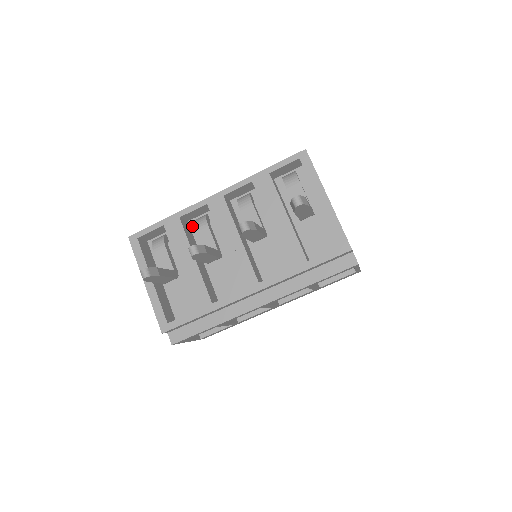
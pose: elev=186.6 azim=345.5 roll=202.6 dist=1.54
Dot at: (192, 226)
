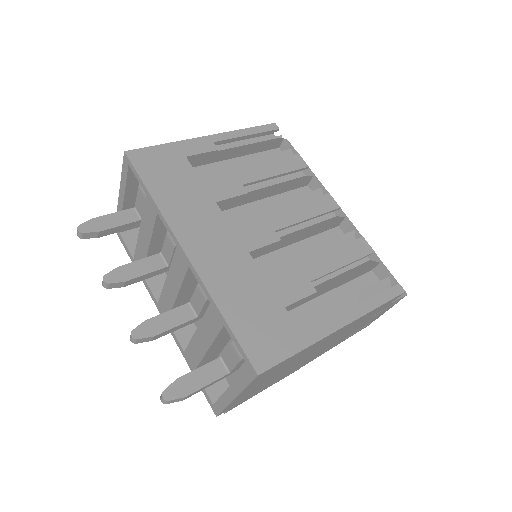
Dot at: occluded
